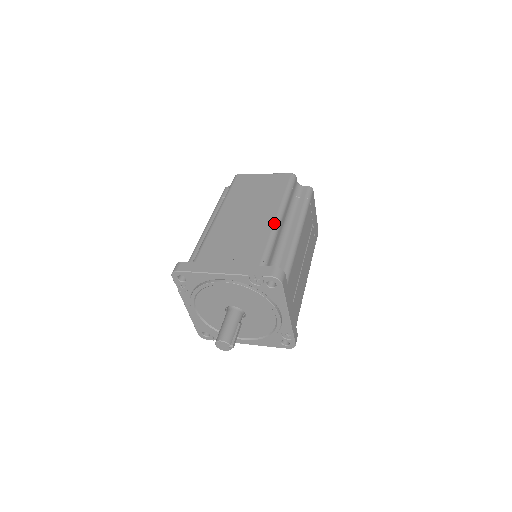
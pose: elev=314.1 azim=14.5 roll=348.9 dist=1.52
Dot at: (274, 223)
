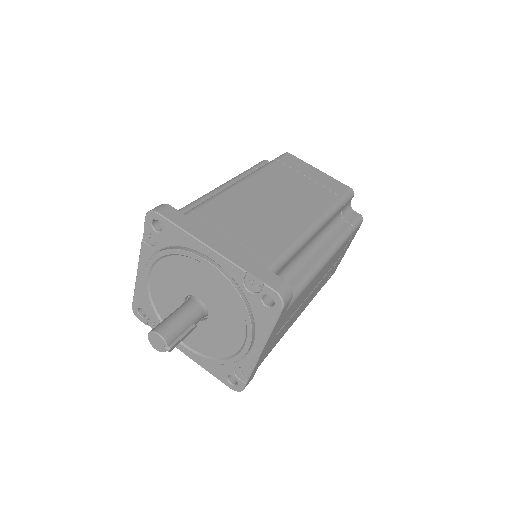
Dot at: (308, 229)
